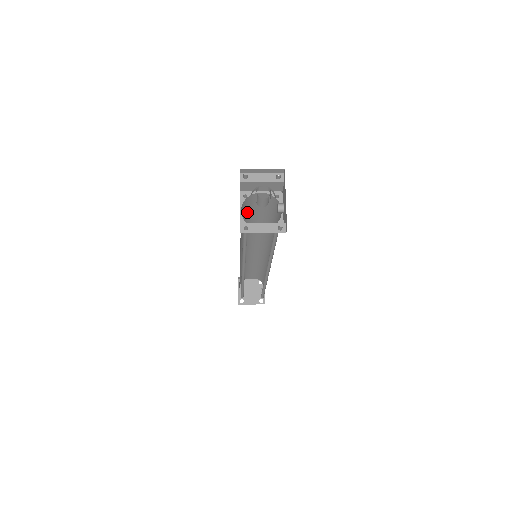
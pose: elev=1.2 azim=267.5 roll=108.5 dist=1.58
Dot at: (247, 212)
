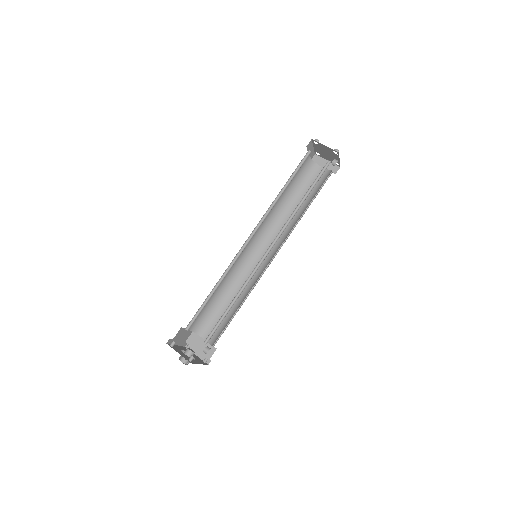
Dot at: occluded
